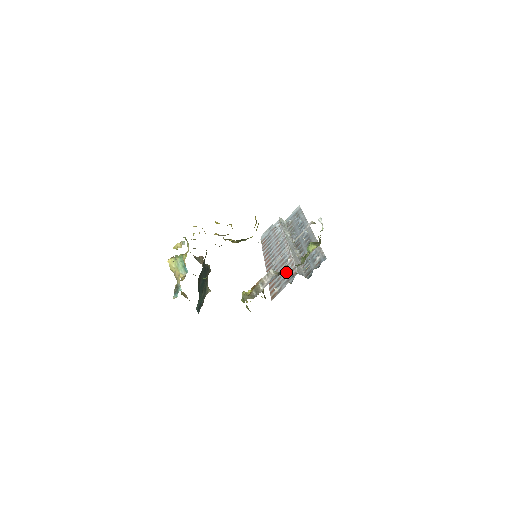
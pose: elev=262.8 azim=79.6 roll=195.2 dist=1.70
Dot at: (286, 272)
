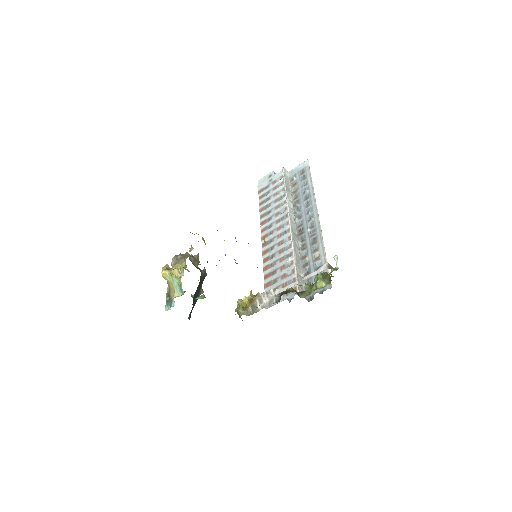
Dot at: (285, 277)
